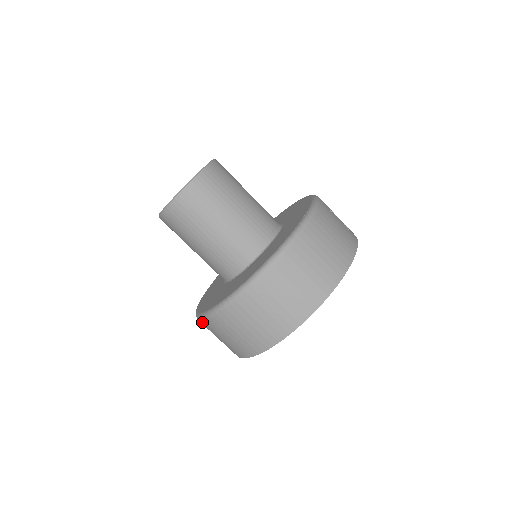
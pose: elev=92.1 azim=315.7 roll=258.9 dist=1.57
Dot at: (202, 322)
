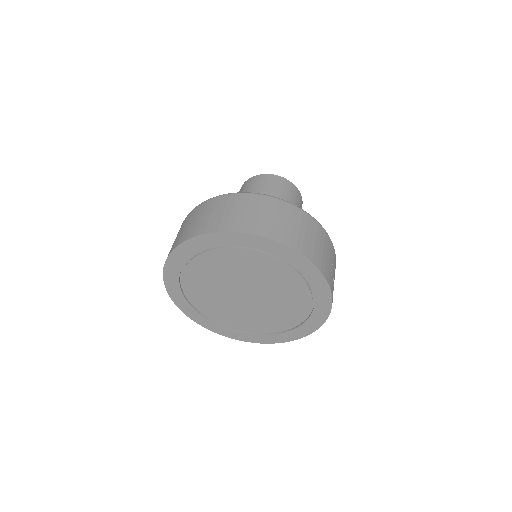
Dot at: occluded
